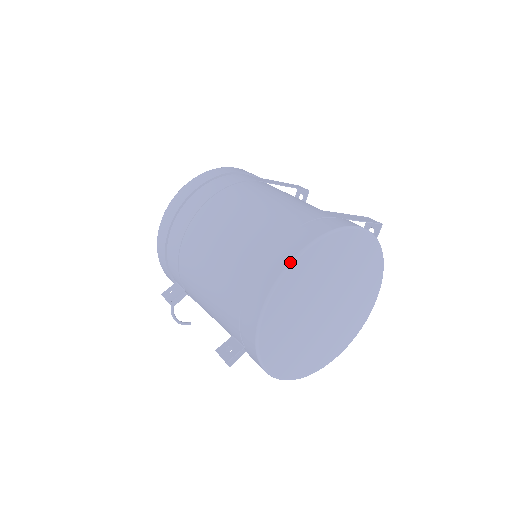
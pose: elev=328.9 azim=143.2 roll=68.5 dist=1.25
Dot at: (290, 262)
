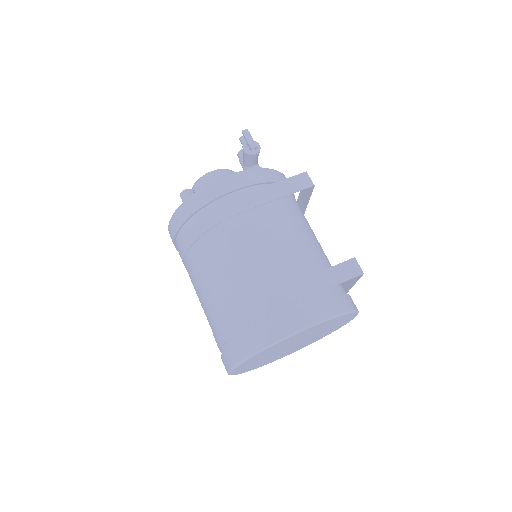
Dot at: (240, 362)
